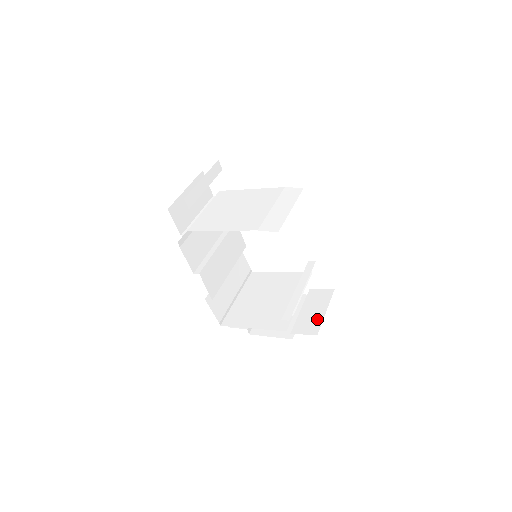
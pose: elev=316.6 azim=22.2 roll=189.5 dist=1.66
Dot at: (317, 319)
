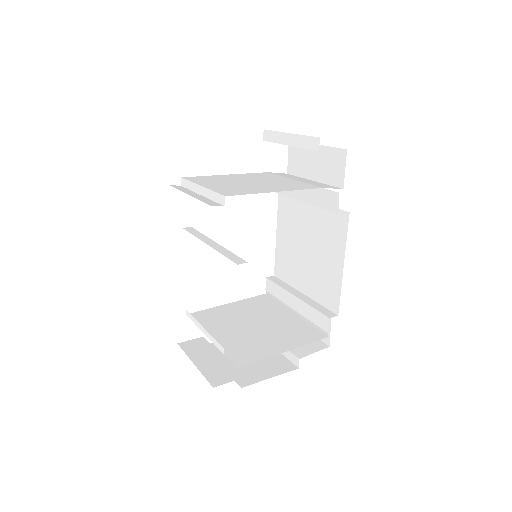
Dot at: occluded
